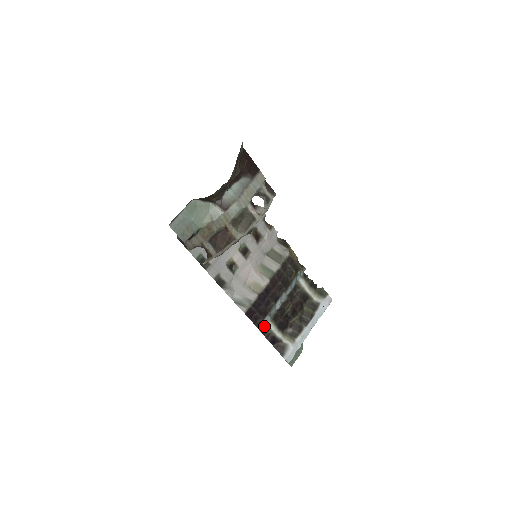
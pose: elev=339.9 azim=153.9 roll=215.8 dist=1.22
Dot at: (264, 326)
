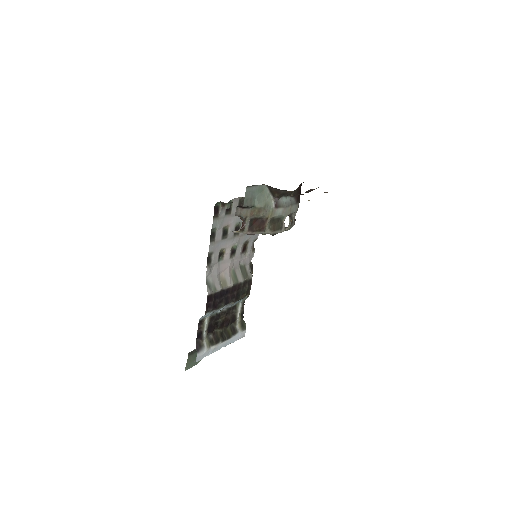
Dot at: (203, 318)
